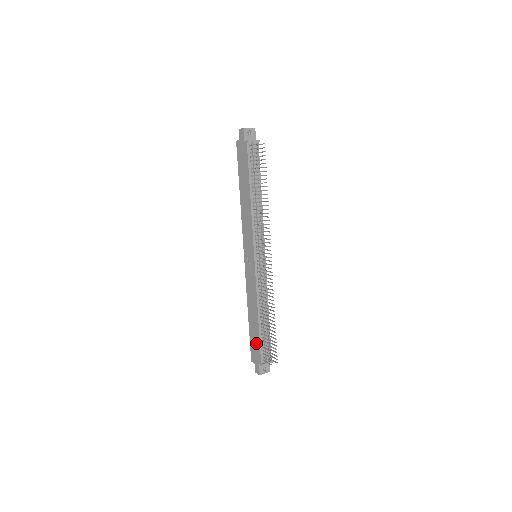
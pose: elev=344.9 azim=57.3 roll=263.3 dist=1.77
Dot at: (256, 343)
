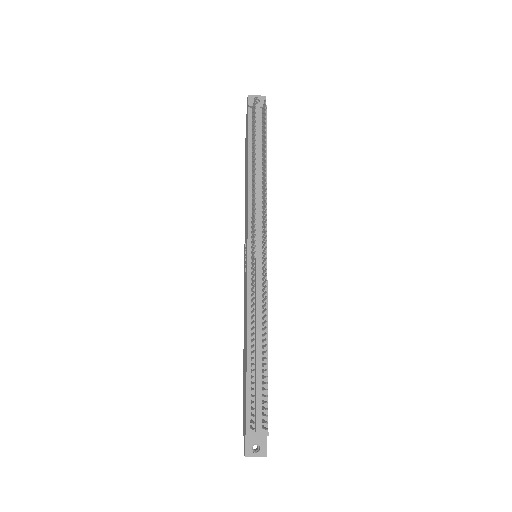
Dot at: (245, 395)
